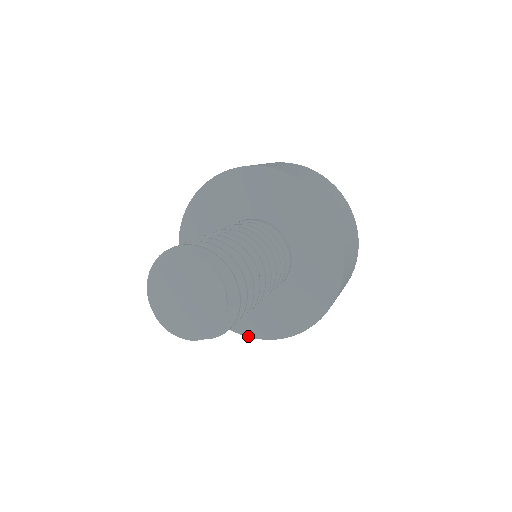
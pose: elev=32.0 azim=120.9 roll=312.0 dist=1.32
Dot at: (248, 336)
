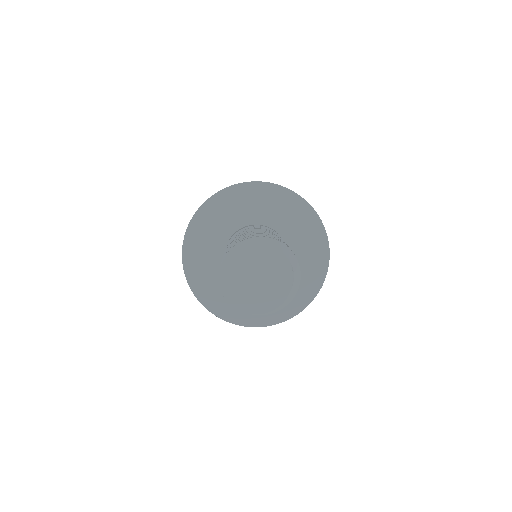
Dot at: (222, 319)
